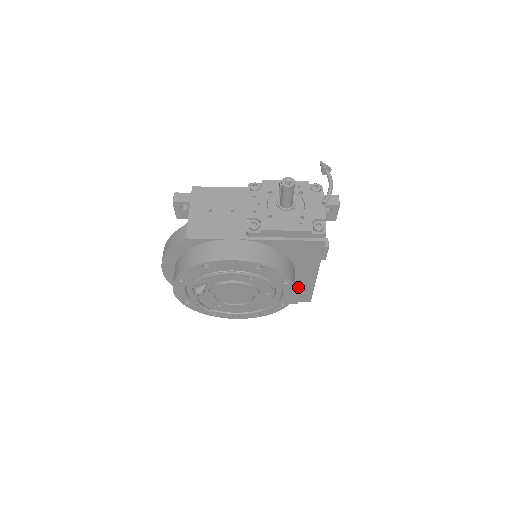
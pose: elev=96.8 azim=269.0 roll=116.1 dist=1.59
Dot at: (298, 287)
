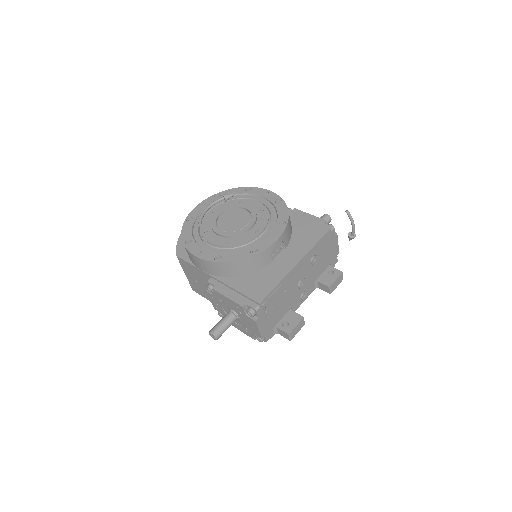
Dot at: (268, 274)
